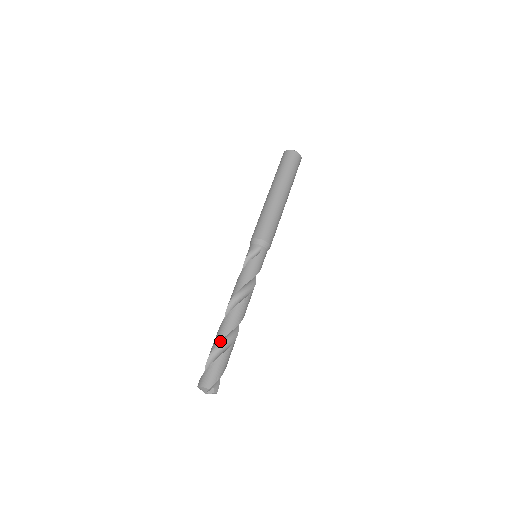
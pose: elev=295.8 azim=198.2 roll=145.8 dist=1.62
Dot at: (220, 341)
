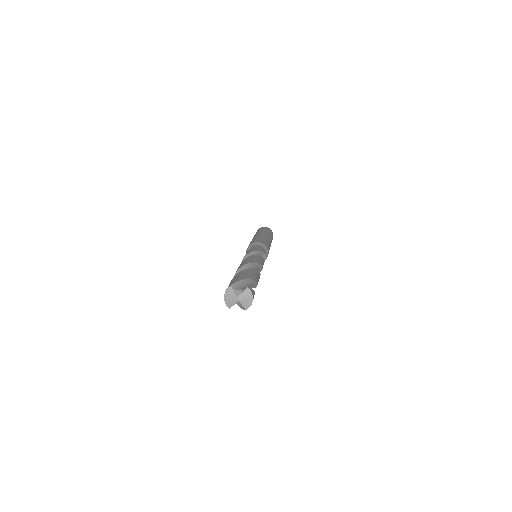
Dot at: occluded
